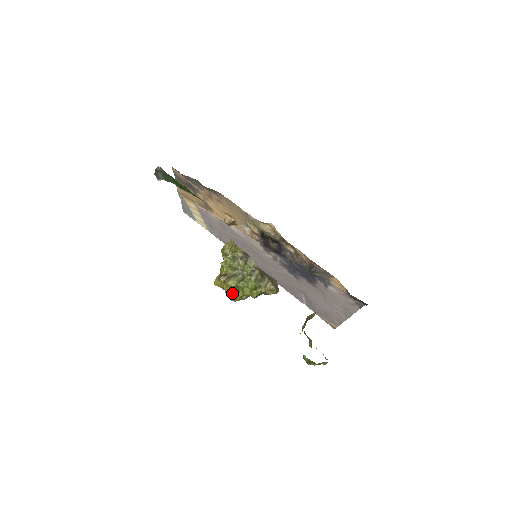
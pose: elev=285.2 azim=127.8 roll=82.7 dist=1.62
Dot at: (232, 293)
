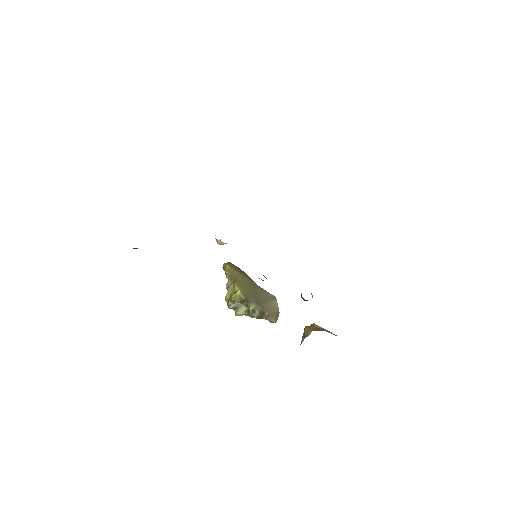
Dot at: occluded
